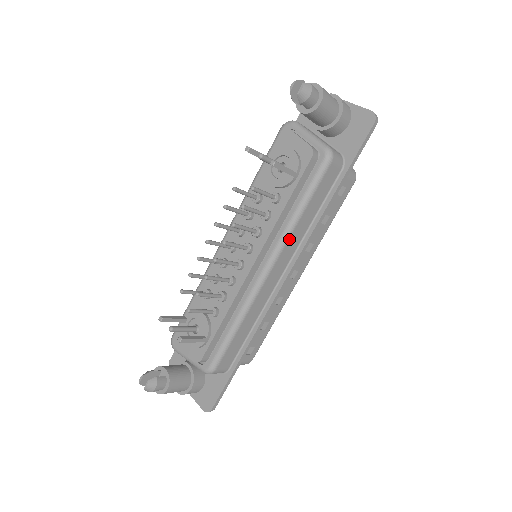
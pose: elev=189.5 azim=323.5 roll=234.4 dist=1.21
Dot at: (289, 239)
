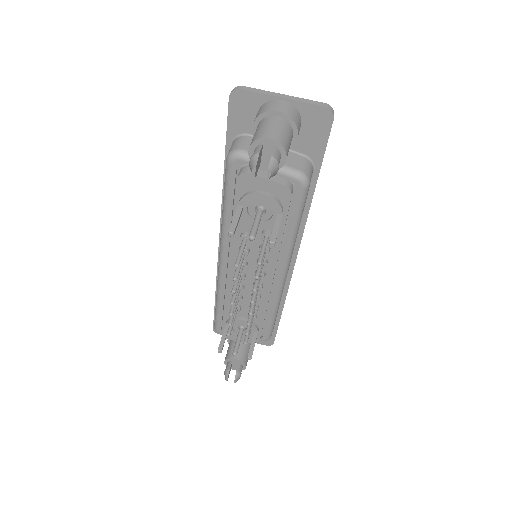
Dot at: occluded
